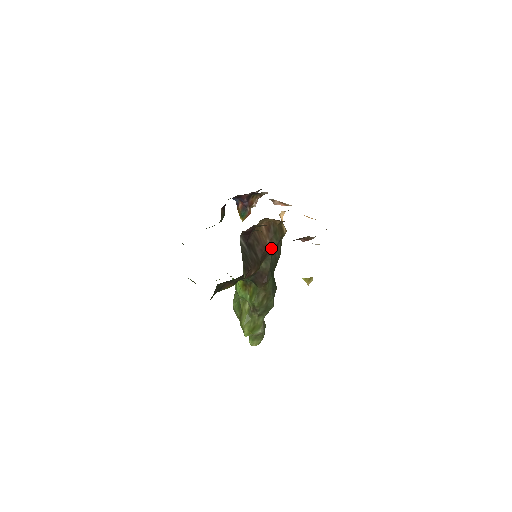
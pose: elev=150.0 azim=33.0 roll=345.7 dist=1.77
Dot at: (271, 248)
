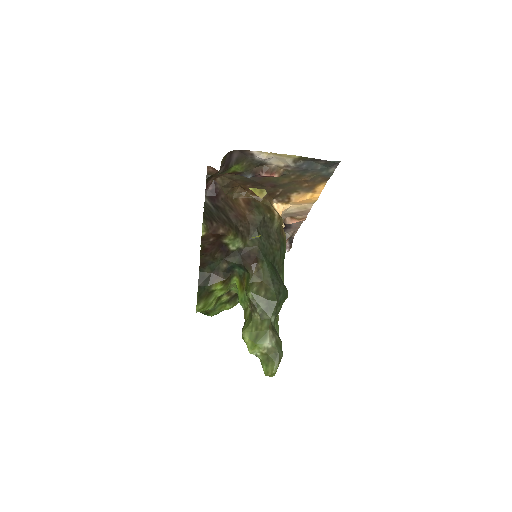
Dot at: (254, 222)
